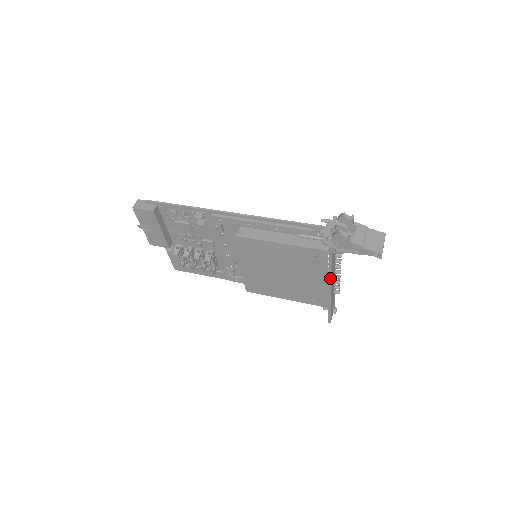
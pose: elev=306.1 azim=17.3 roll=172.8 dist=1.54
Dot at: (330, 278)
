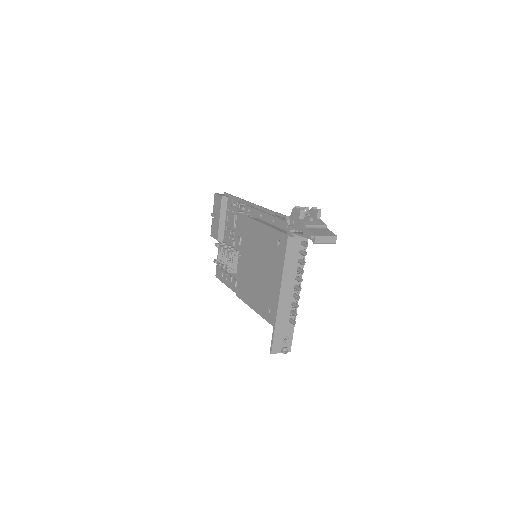
Dot at: (282, 274)
